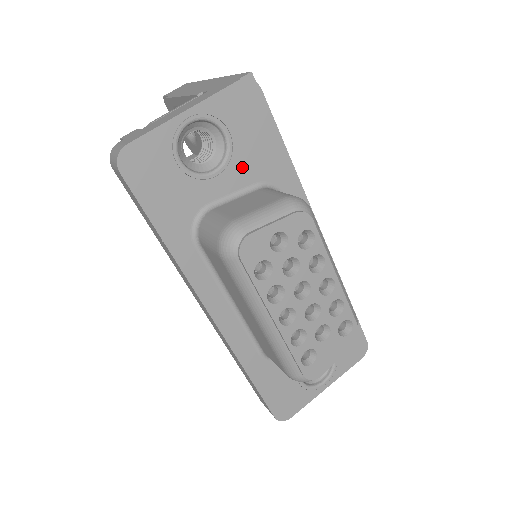
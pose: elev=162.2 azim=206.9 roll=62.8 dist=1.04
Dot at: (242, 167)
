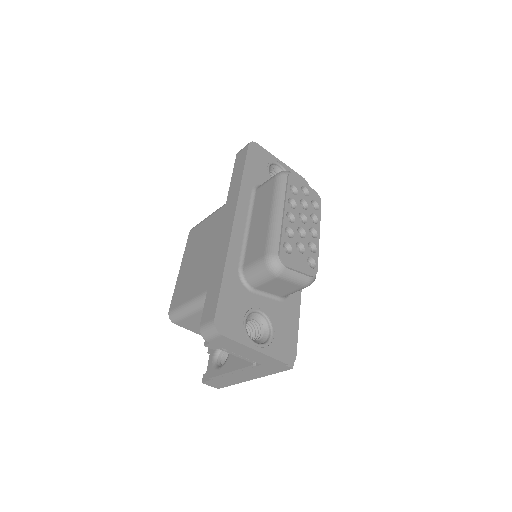
Dot at: occluded
